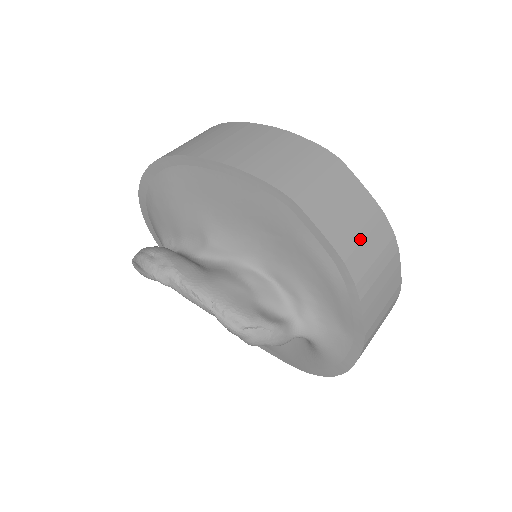
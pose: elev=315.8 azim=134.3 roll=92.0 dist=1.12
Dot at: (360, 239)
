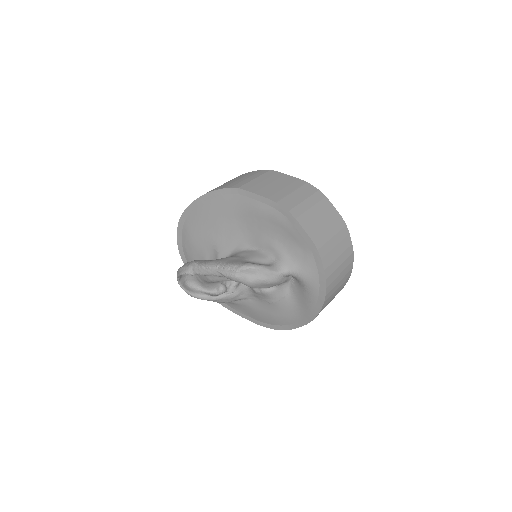
Dot at: (288, 193)
